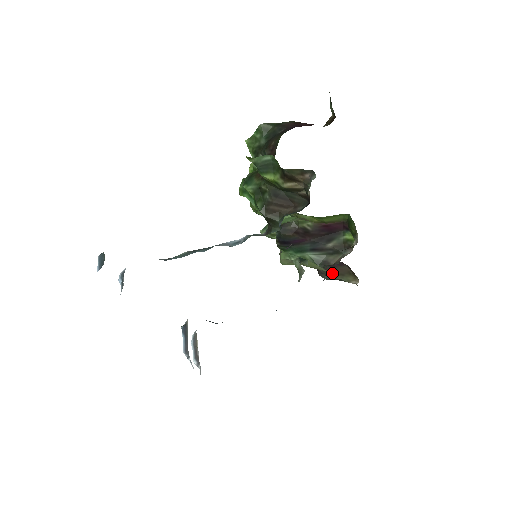
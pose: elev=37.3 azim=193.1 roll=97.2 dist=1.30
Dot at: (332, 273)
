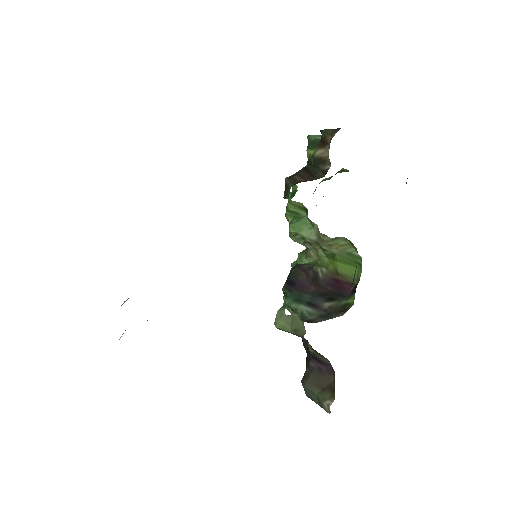
Dot at: (314, 381)
